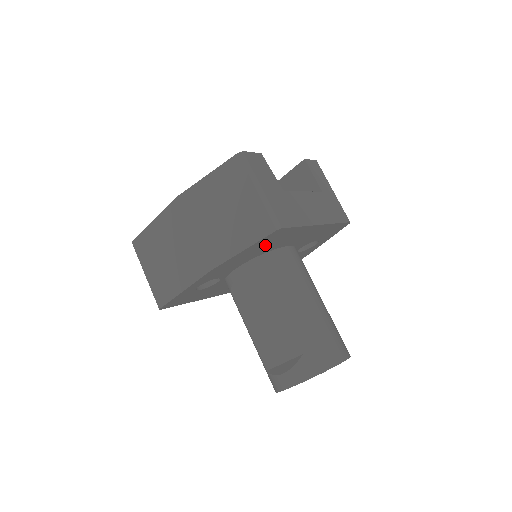
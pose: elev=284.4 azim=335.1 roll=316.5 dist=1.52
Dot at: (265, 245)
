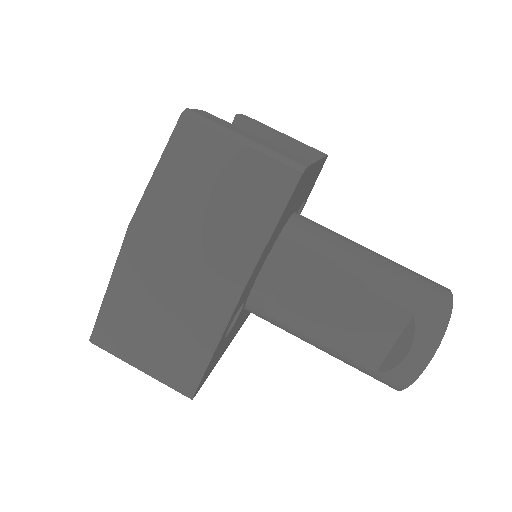
Dot at: (286, 213)
